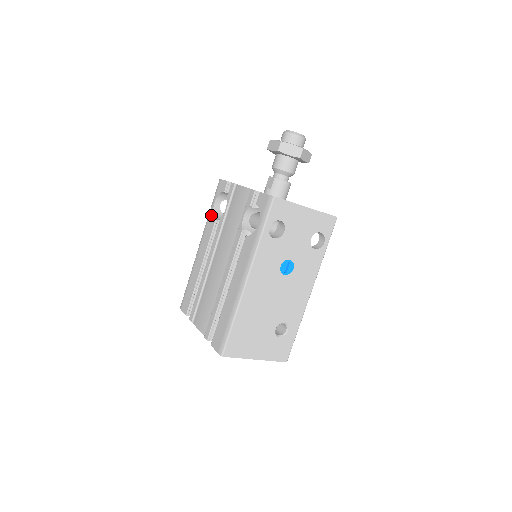
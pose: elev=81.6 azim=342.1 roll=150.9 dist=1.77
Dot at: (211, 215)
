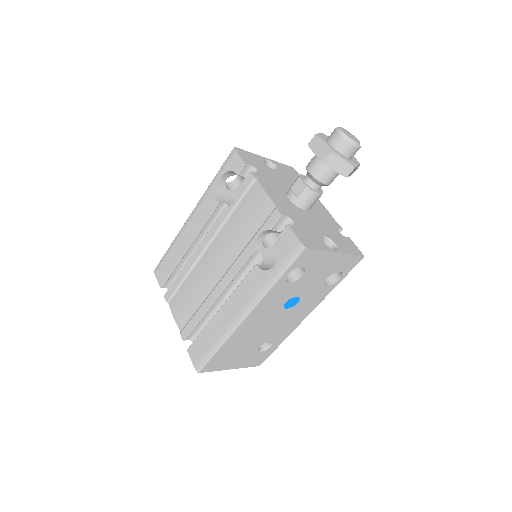
Dot at: (213, 191)
